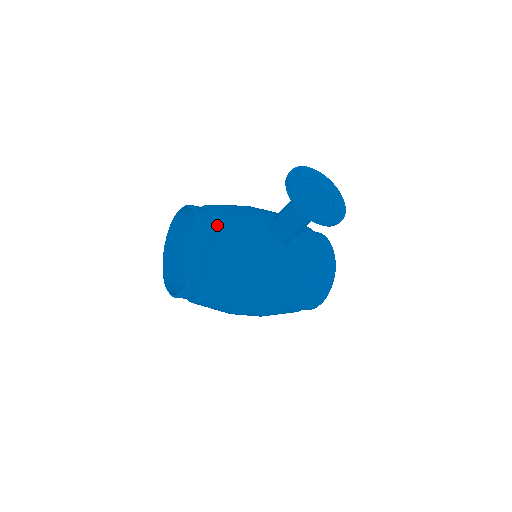
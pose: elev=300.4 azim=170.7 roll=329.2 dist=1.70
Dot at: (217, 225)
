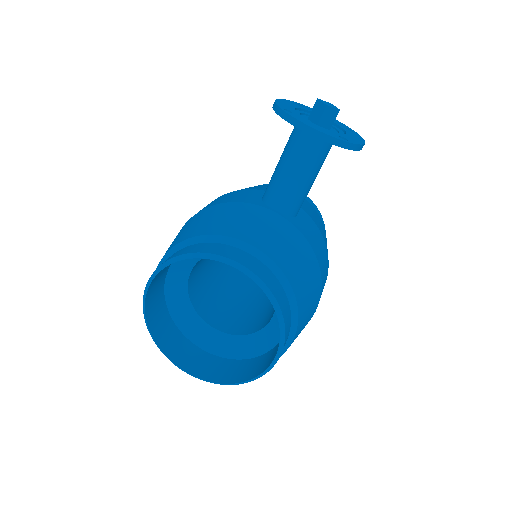
Dot at: (245, 248)
